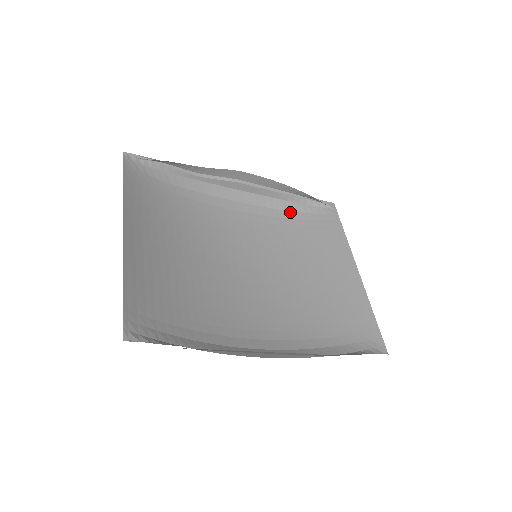
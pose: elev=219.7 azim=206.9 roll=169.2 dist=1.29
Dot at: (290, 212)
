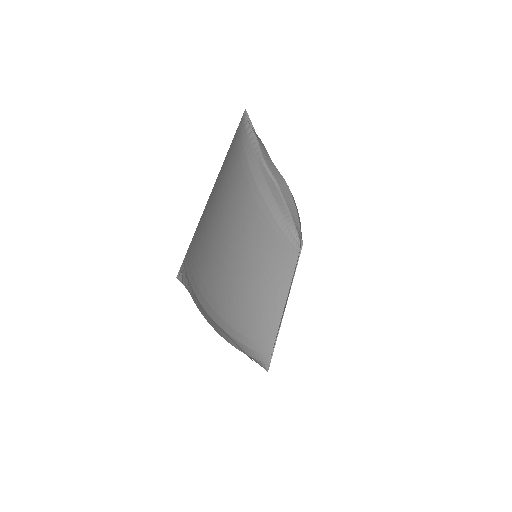
Dot at: (280, 228)
